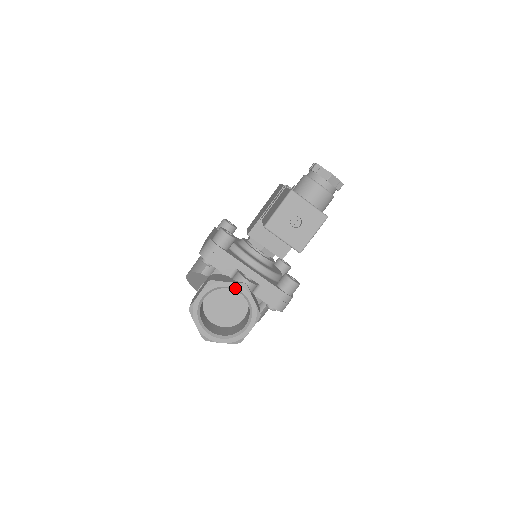
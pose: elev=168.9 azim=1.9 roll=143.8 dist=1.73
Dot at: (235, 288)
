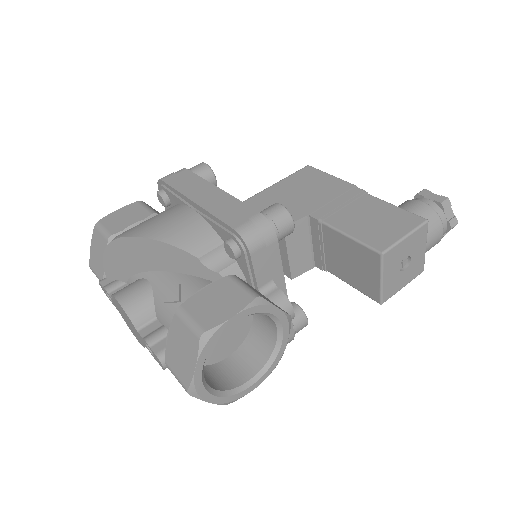
Dot at: (280, 320)
